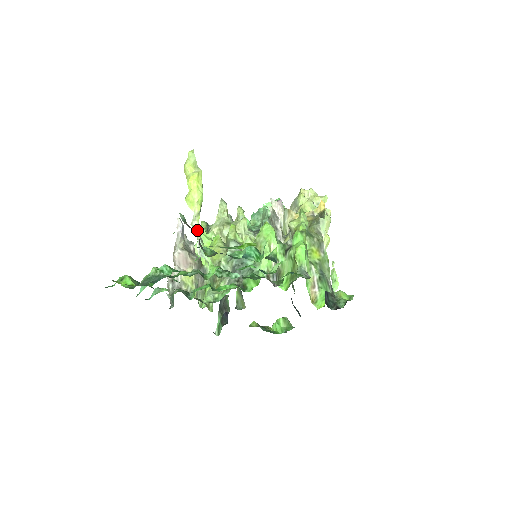
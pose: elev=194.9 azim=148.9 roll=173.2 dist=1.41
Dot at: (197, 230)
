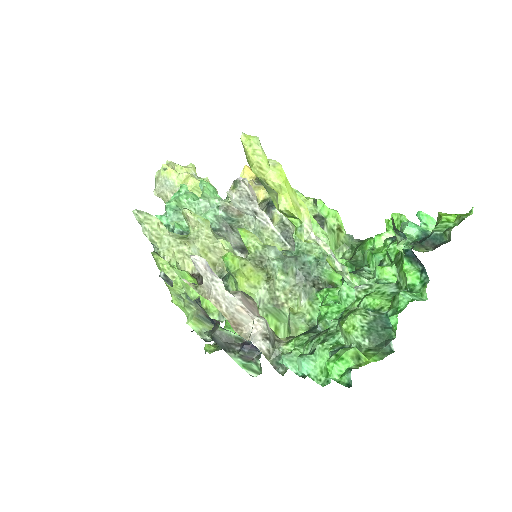
Dot at: (322, 242)
